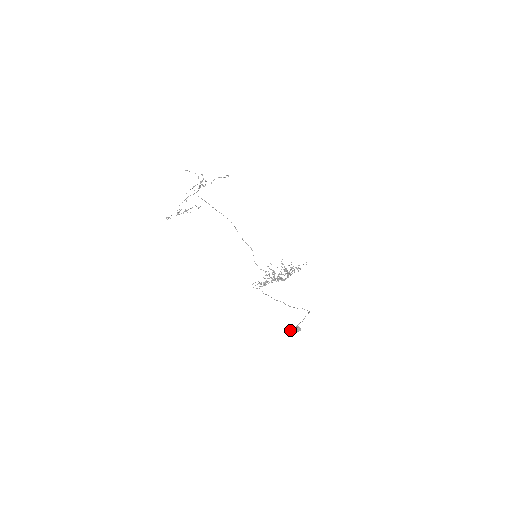
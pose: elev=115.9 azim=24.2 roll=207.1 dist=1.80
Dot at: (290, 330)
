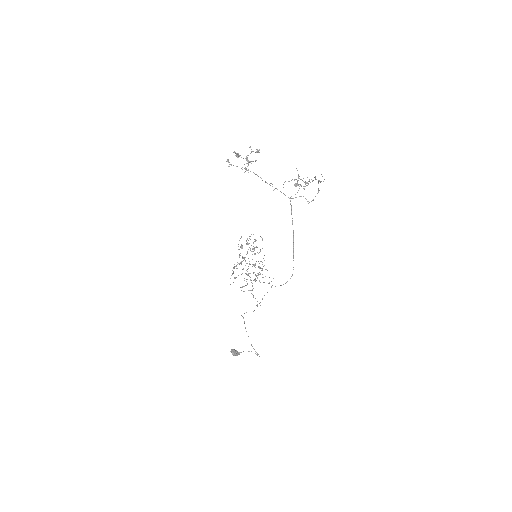
Dot at: (233, 354)
